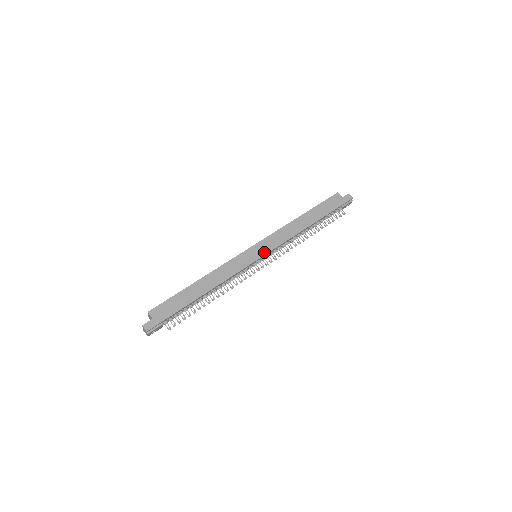
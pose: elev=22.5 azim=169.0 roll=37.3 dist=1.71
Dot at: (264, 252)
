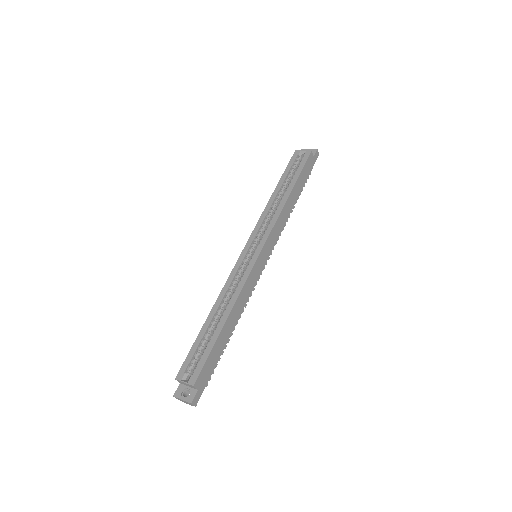
Dot at: (269, 254)
